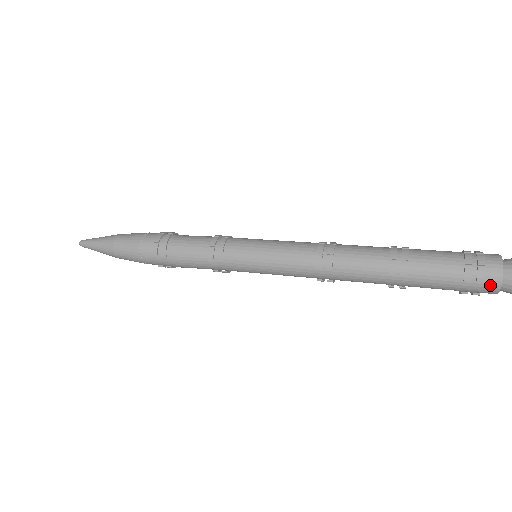
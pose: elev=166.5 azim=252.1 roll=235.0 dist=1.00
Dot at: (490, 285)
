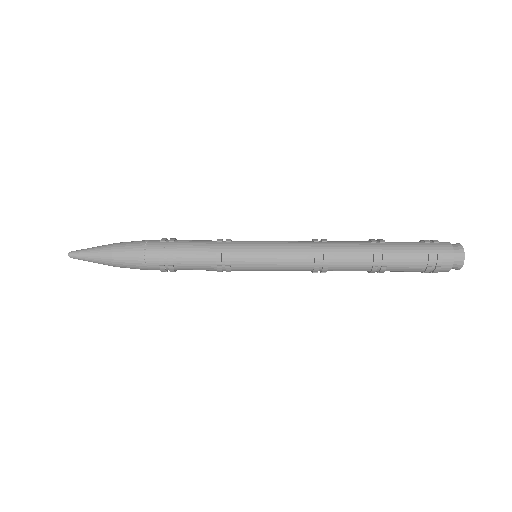
Dot at: (444, 245)
